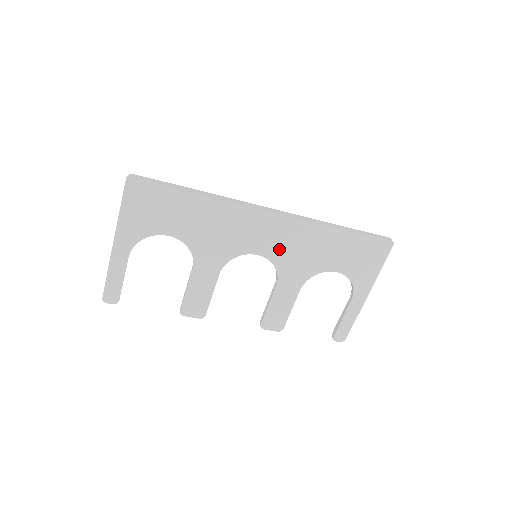
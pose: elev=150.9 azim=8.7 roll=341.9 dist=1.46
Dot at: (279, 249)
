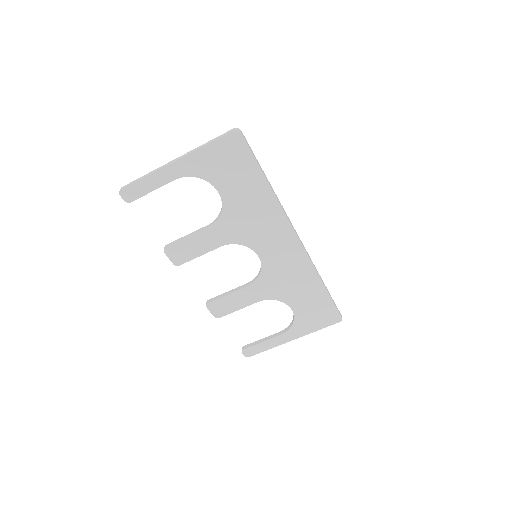
Dot at: (275, 265)
